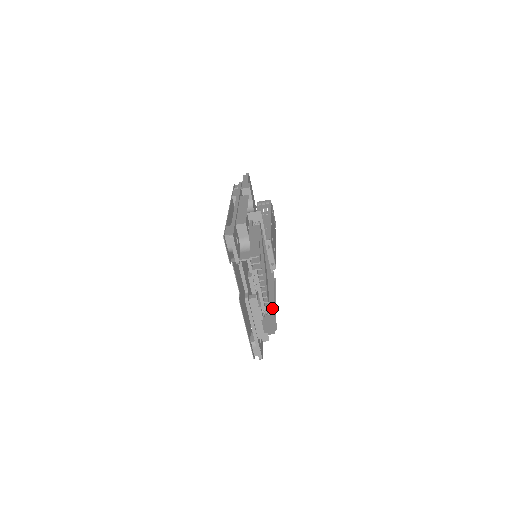
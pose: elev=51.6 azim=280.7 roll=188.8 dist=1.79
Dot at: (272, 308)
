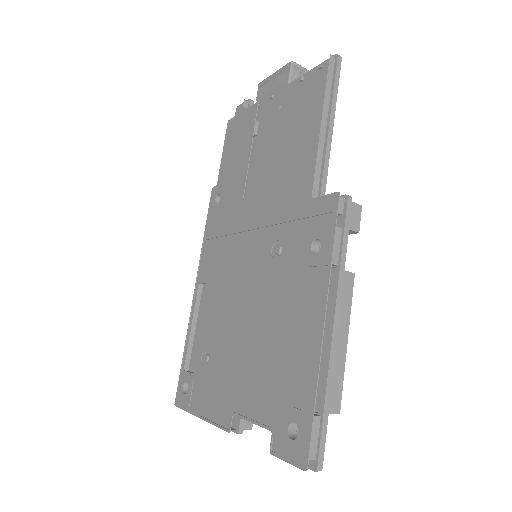
Dot at: occluded
